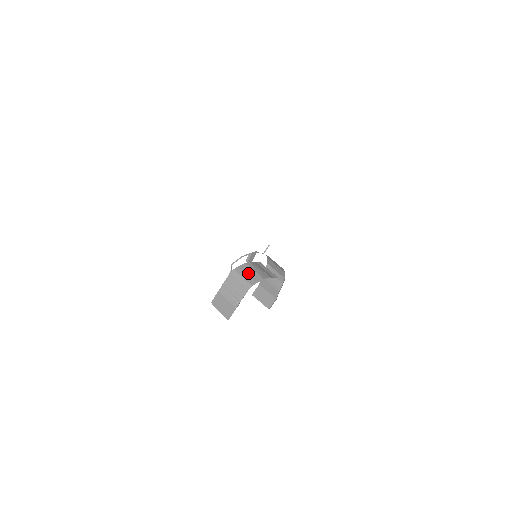
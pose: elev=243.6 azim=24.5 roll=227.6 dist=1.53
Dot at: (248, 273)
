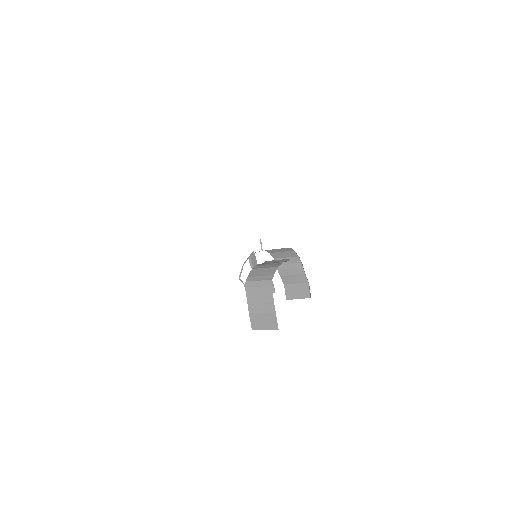
Dot at: (260, 274)
